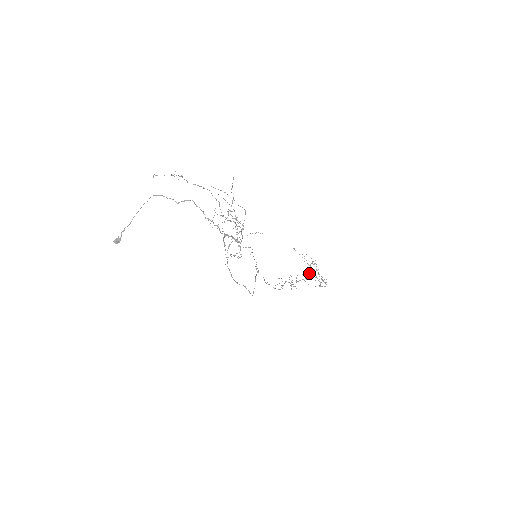
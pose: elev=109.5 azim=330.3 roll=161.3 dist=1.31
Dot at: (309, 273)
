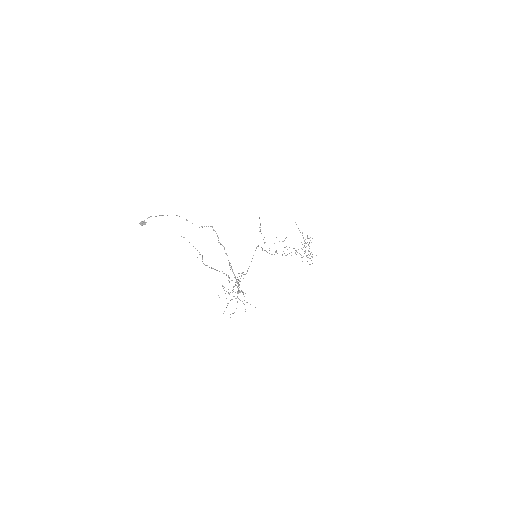
Dot at: occluded
